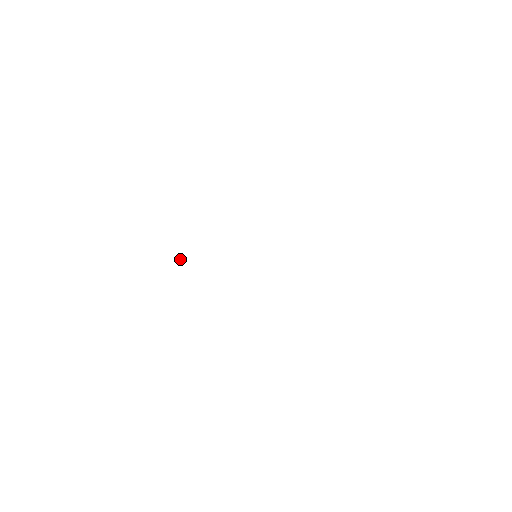
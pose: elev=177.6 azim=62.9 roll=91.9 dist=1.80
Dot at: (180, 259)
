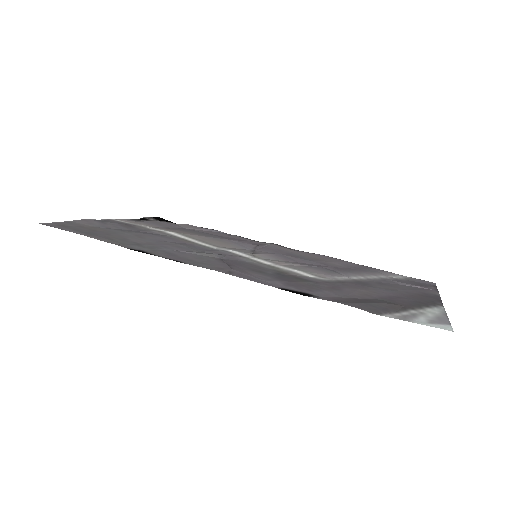
Dot at: occluded
